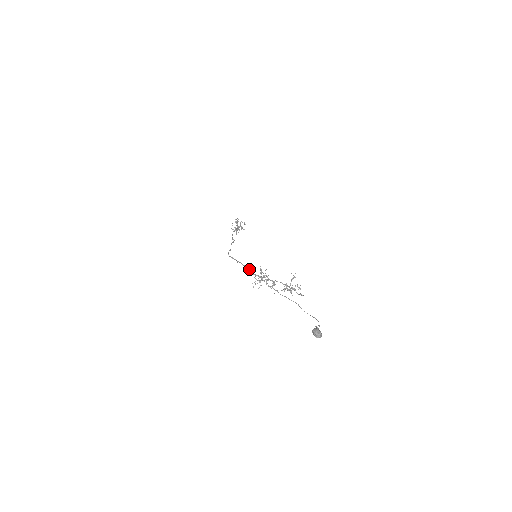
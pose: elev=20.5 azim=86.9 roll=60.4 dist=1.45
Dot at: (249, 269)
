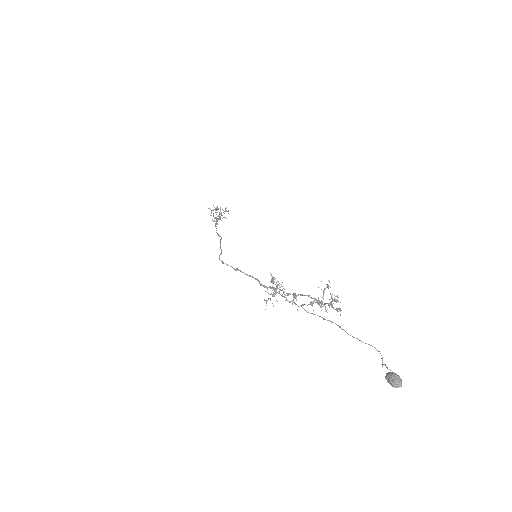
Dot at: (255, 279)
